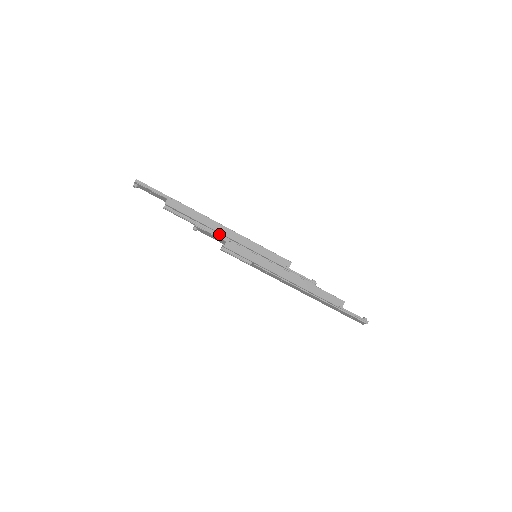
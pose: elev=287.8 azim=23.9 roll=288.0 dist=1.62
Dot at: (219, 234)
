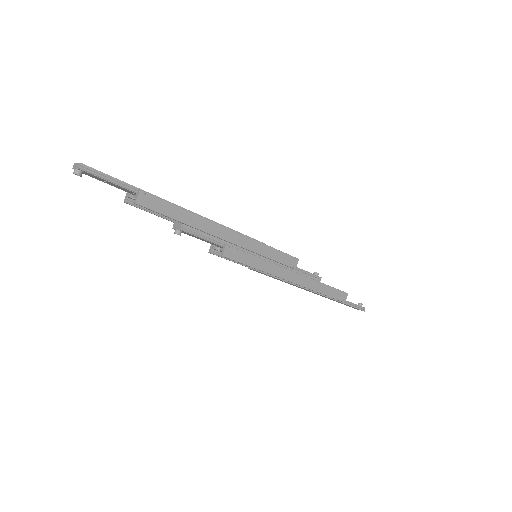
Dot at: (213, 237)
